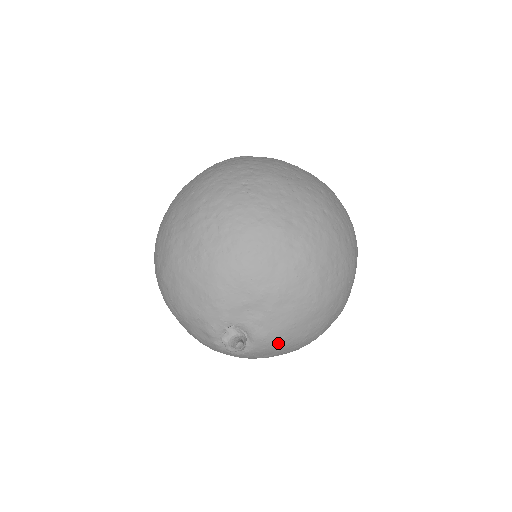
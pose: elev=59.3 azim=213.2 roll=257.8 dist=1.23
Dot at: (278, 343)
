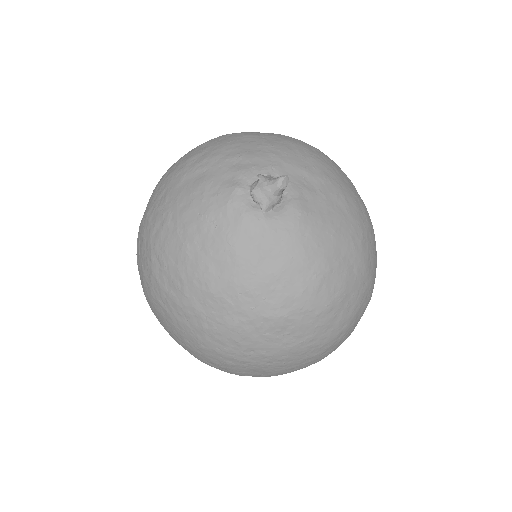
Dot at: (305, 238)
